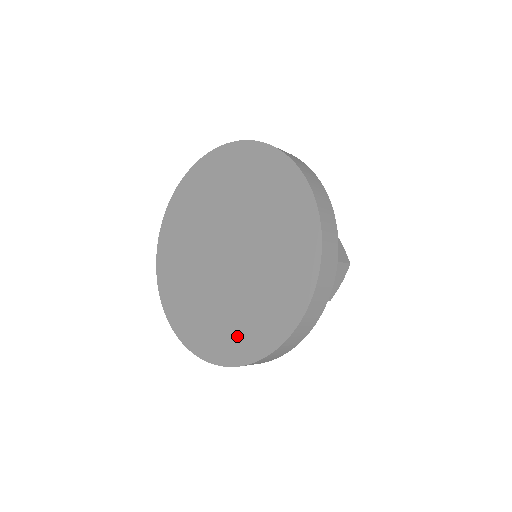
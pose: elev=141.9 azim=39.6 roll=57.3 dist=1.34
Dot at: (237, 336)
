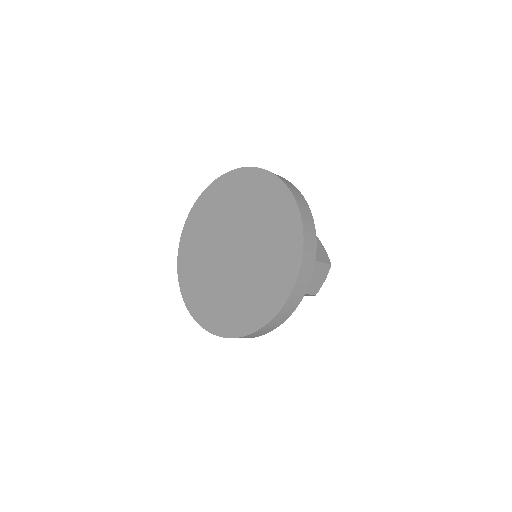
Dot at: (241, 314)
